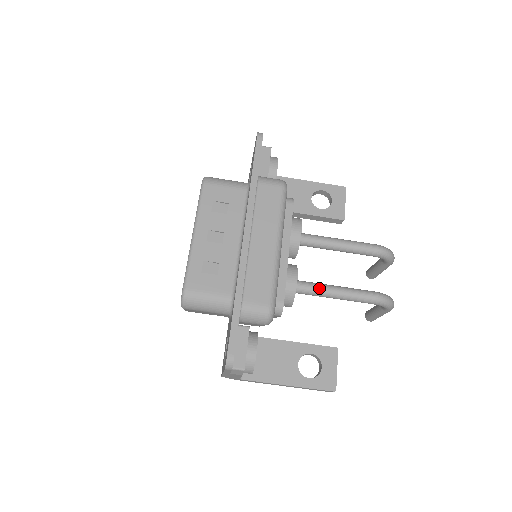
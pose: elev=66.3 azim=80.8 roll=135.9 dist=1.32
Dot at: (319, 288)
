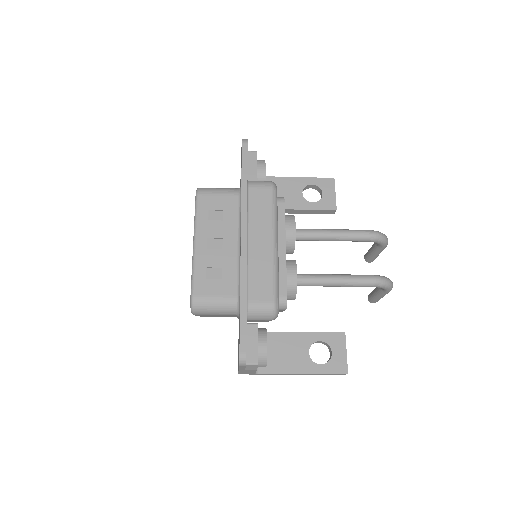
Dot at: (319, 279)
